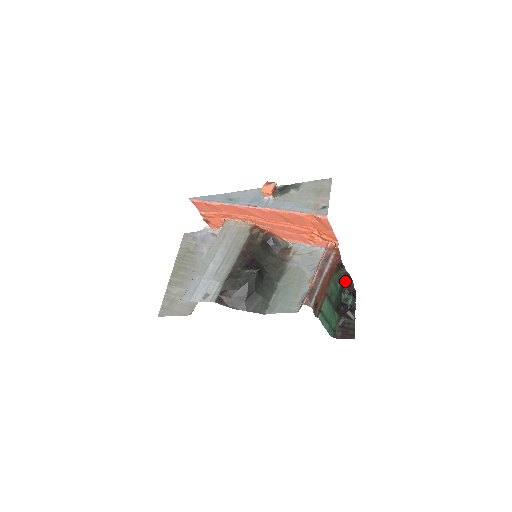
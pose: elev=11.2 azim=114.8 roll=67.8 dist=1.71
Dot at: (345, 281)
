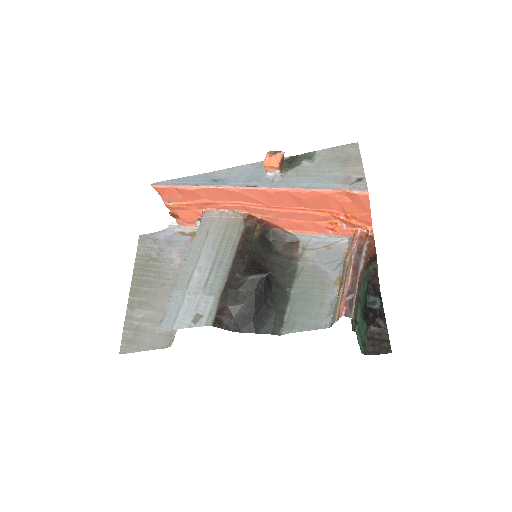
Dot at: (369, 279)
